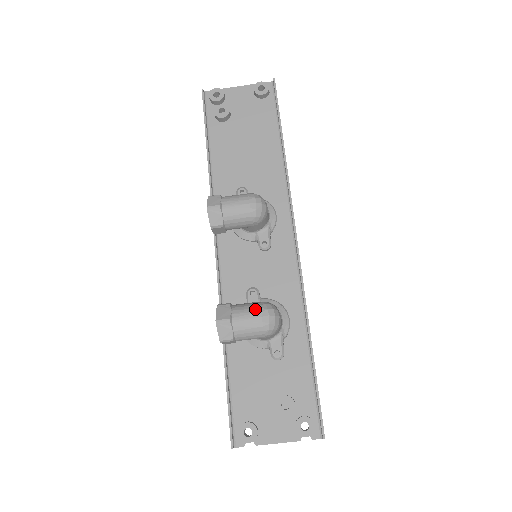
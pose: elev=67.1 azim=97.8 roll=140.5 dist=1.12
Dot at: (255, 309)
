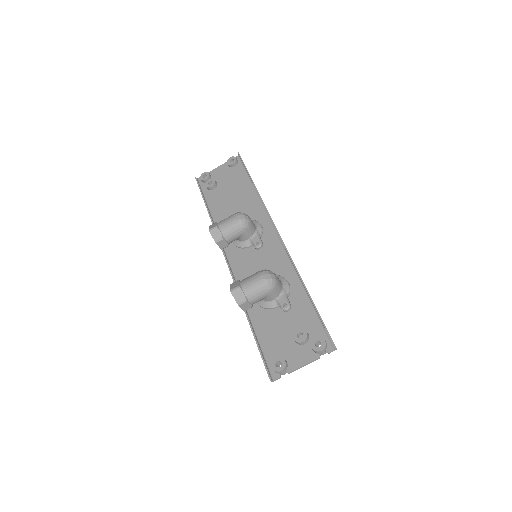
Dot at: (255, 274)
